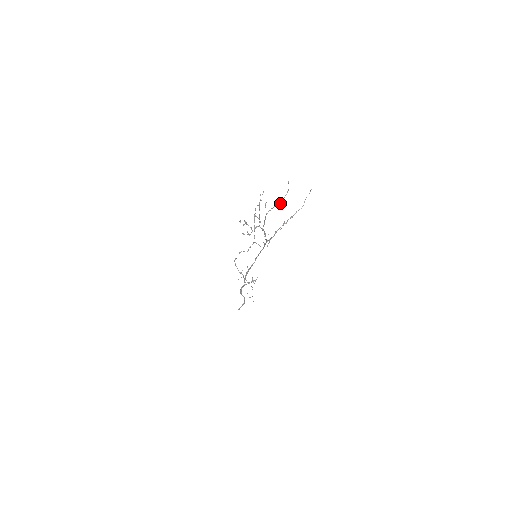
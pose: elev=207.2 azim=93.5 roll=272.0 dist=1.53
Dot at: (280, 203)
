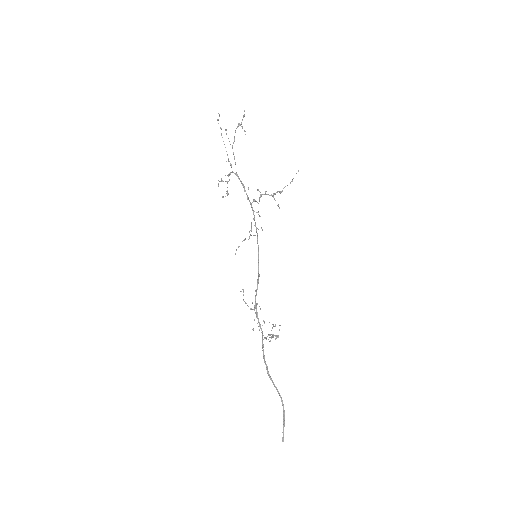
Dot at: (239, 125)
